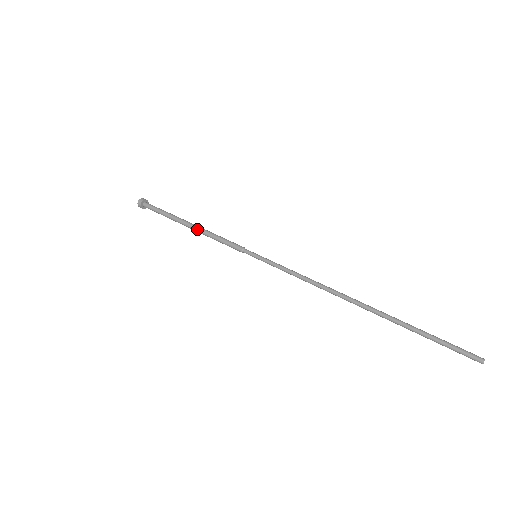
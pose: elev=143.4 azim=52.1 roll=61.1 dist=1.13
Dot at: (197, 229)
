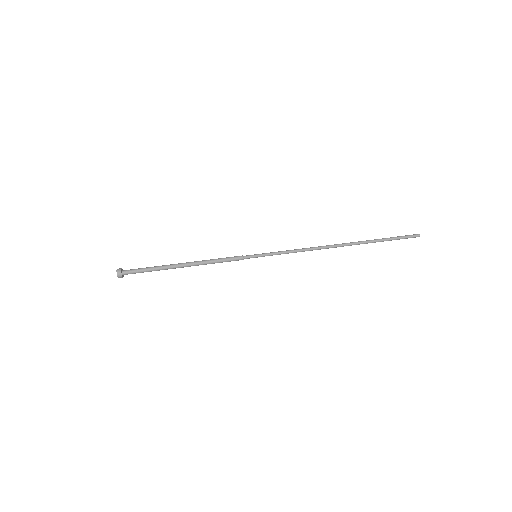
Dot at: (194, 264)
